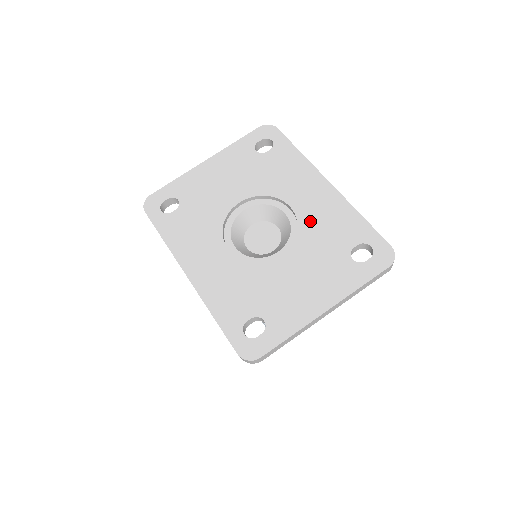
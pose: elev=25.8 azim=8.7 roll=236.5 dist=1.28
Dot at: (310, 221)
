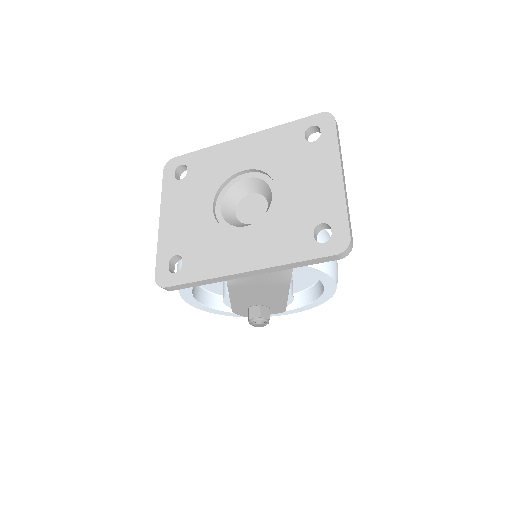
Dot at: (264, 160)
